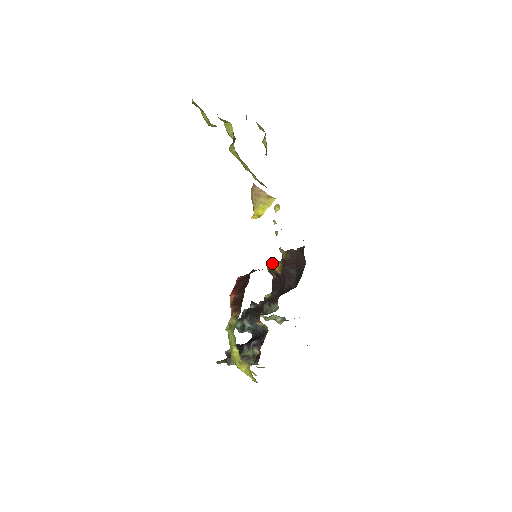
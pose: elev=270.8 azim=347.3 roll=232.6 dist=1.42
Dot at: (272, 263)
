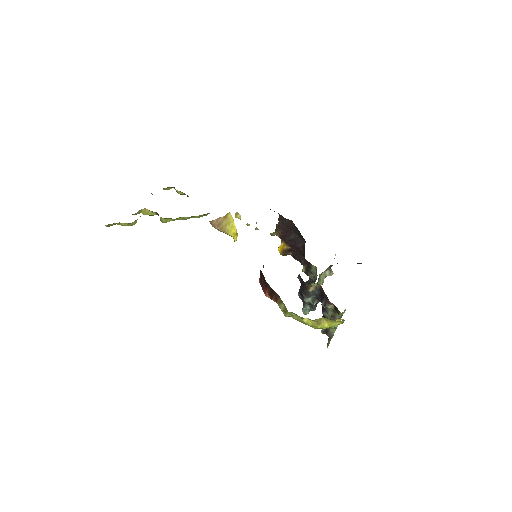
Dot at: (279, 248)
